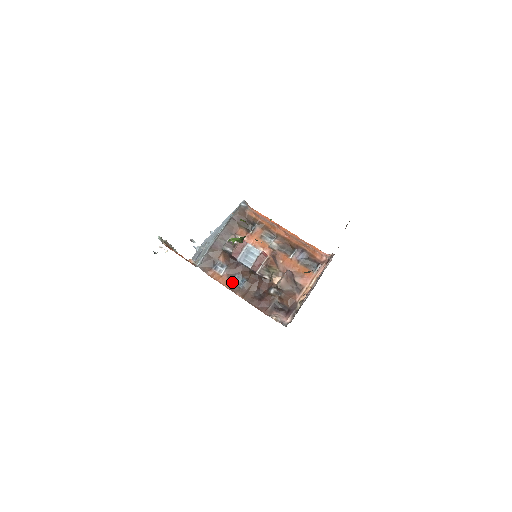
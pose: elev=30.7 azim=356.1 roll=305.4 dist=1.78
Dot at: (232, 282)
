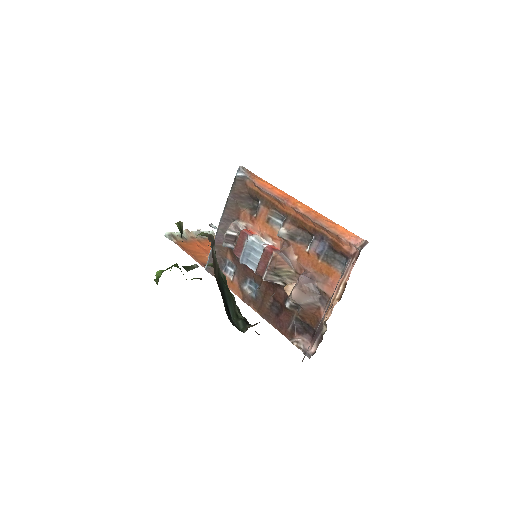
Dot at: (244, 289)
